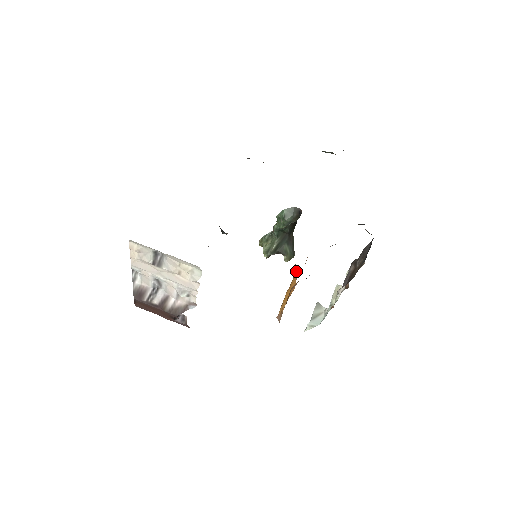
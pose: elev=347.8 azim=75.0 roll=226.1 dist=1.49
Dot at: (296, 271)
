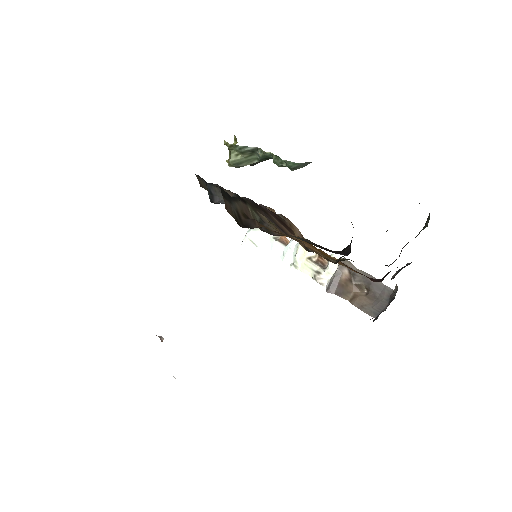
Dot at: occluded
